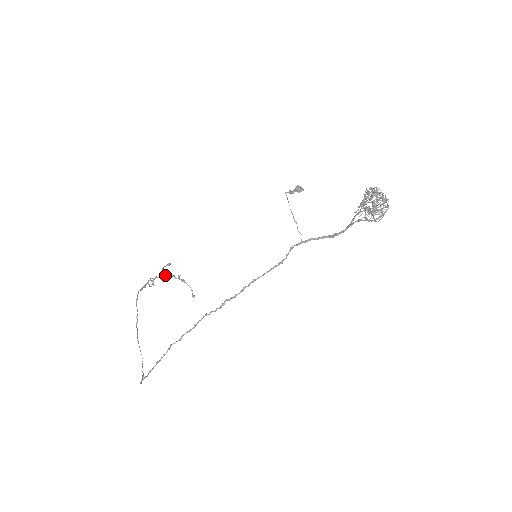
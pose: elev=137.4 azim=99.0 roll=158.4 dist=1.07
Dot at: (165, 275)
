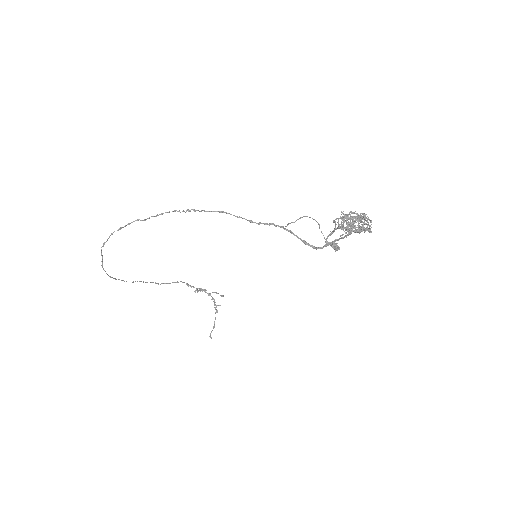
Dot at: occluded
